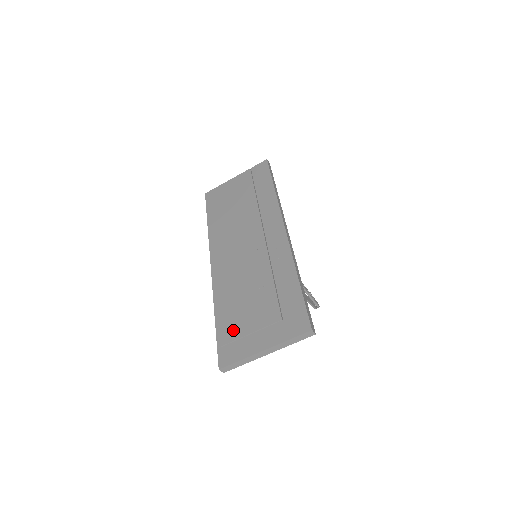
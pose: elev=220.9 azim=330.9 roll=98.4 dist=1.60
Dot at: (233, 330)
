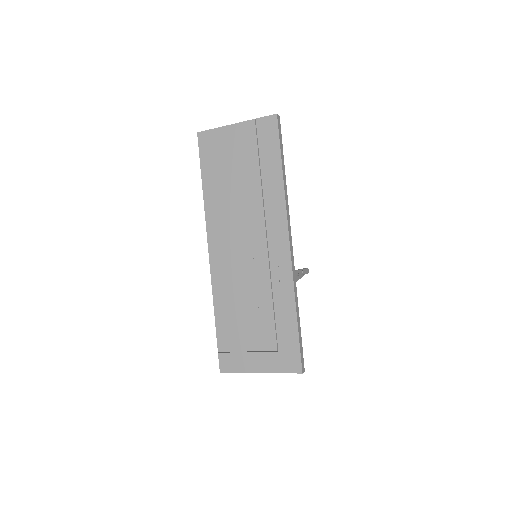
Dot at: (232, 341)
